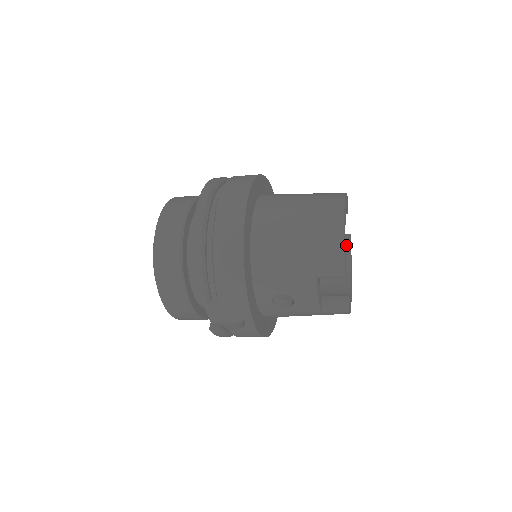
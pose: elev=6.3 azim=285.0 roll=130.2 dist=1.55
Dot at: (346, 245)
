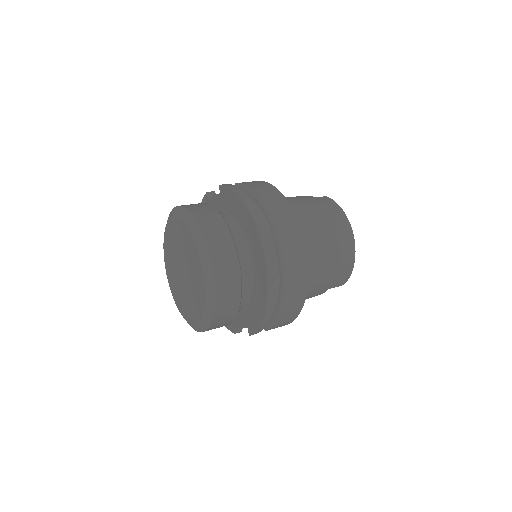
Dot at: occluded
